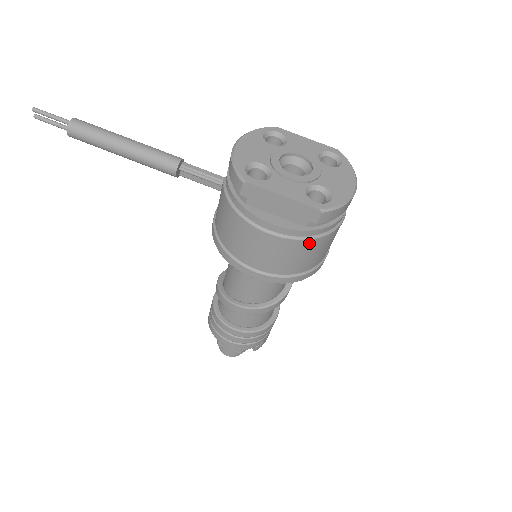
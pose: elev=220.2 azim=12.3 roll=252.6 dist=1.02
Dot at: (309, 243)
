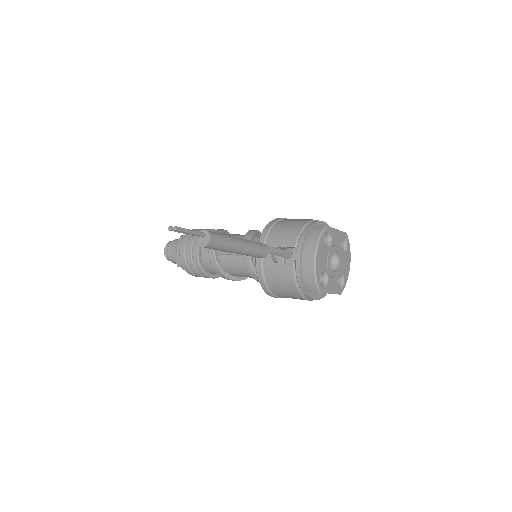
Dot at: occluded
